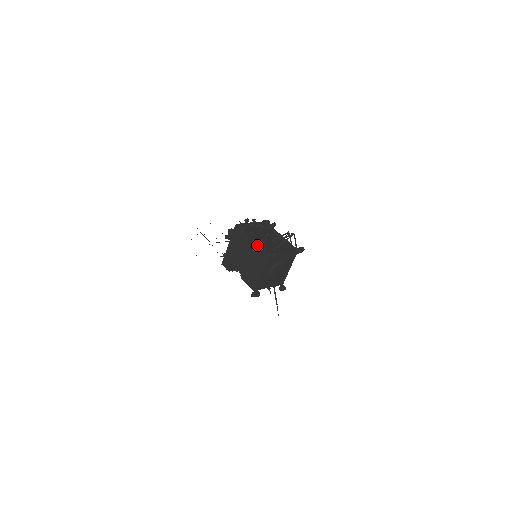
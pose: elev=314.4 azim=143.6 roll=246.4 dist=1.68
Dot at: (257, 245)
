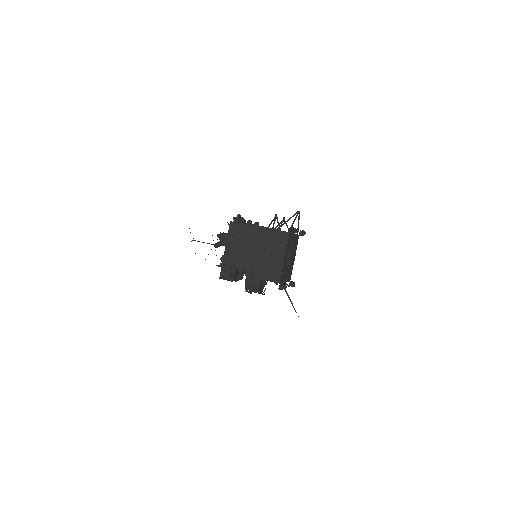
Dot at: (270, 229)
